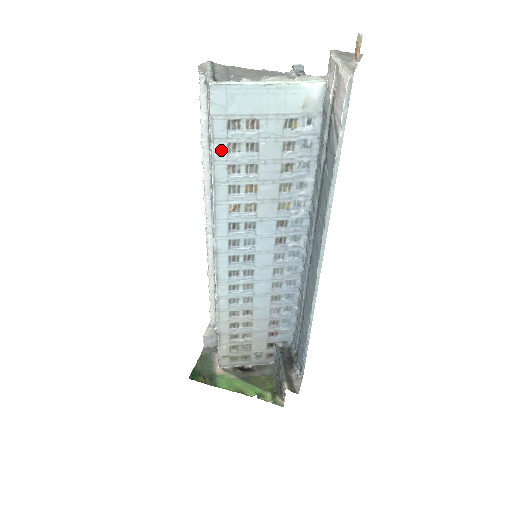
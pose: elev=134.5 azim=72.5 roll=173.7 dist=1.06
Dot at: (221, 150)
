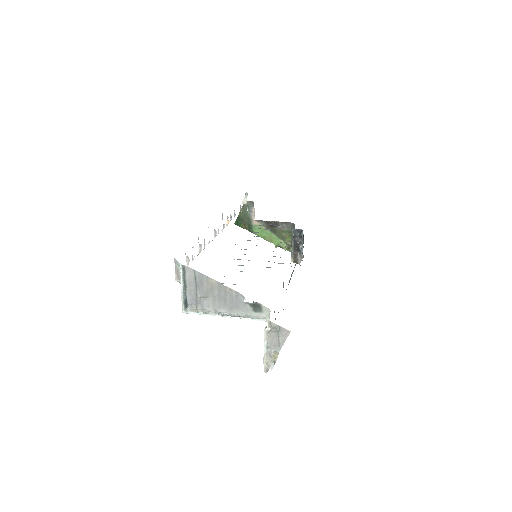
Dot at: occluded
